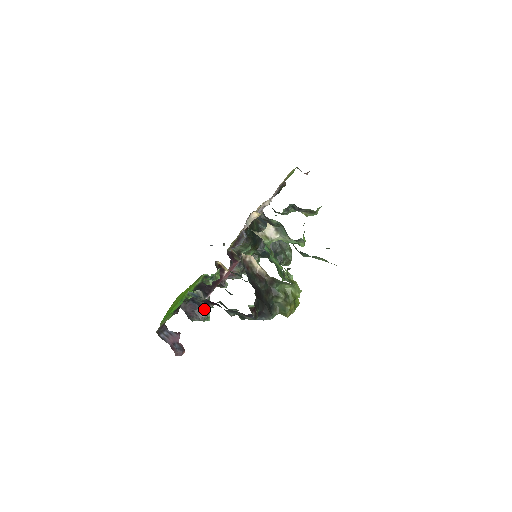
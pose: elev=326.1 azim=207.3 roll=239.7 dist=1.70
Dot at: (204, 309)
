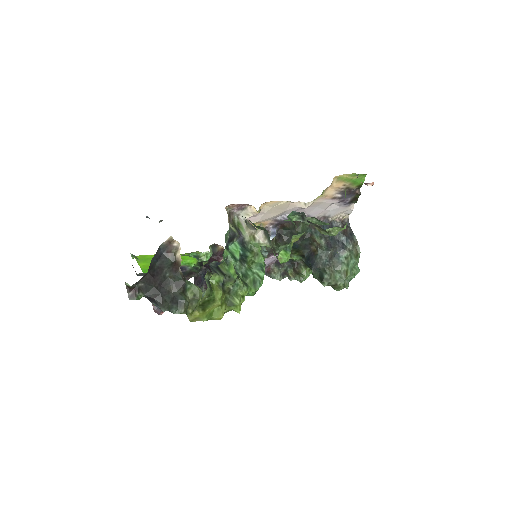
Dot at: (206, 287)
